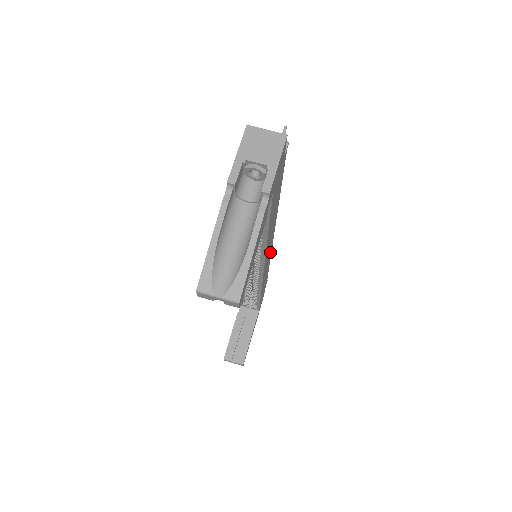
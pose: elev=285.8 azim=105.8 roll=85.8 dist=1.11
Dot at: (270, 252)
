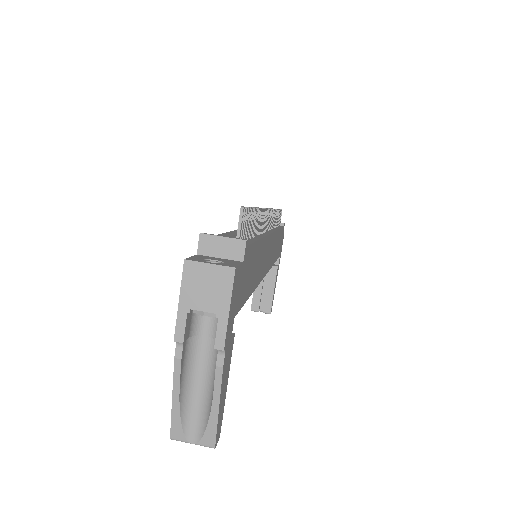
Dot at: (273, 239)
